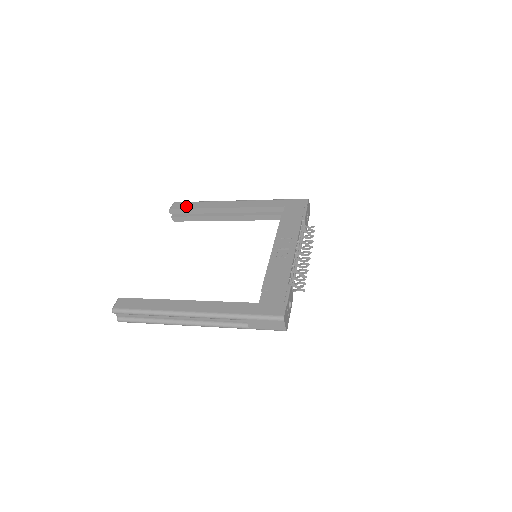
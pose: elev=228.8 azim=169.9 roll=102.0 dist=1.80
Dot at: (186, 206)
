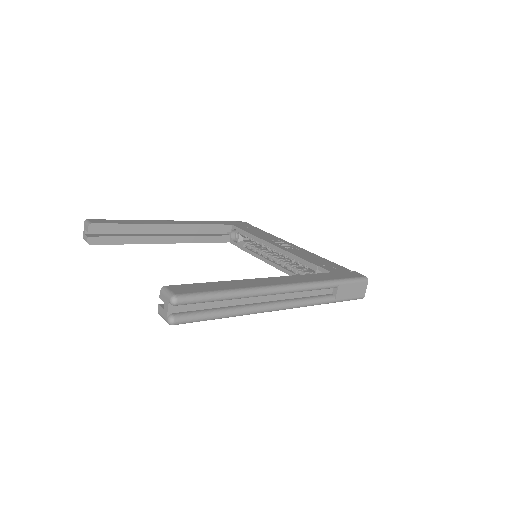
Dot at: (113, 221)
